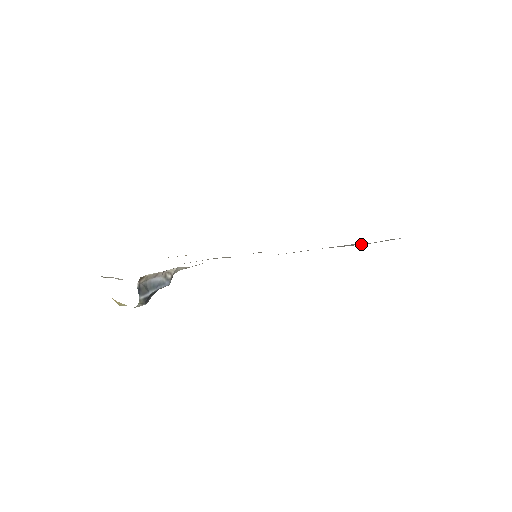
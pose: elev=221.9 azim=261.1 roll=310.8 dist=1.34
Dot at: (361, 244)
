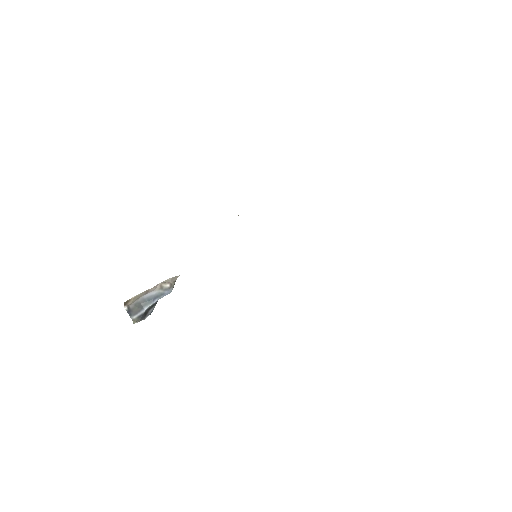
Dot at: occluded
